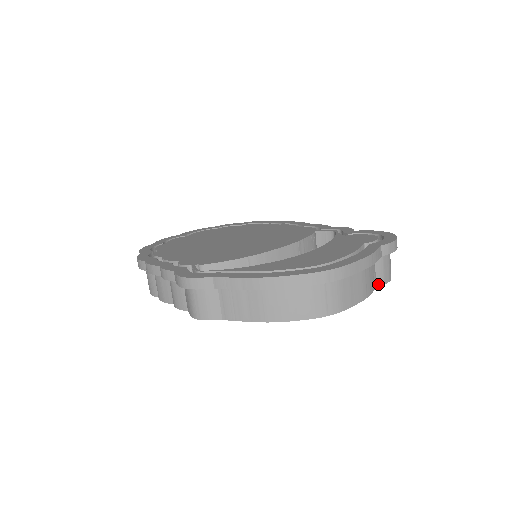
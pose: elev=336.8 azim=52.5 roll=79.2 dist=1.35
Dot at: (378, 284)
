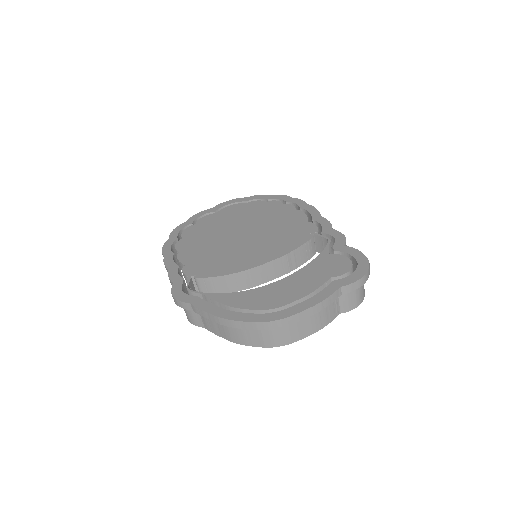
Dot at: (342, 311)
